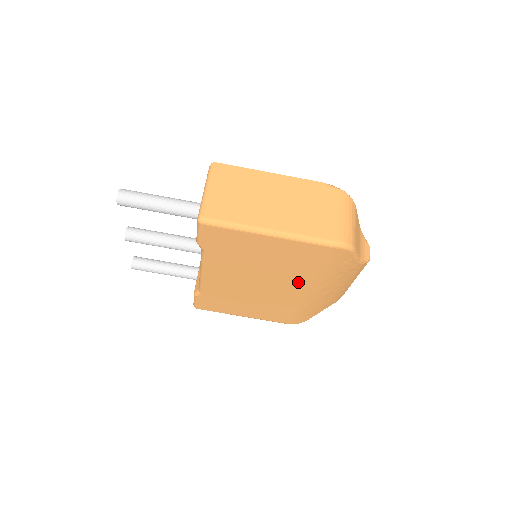
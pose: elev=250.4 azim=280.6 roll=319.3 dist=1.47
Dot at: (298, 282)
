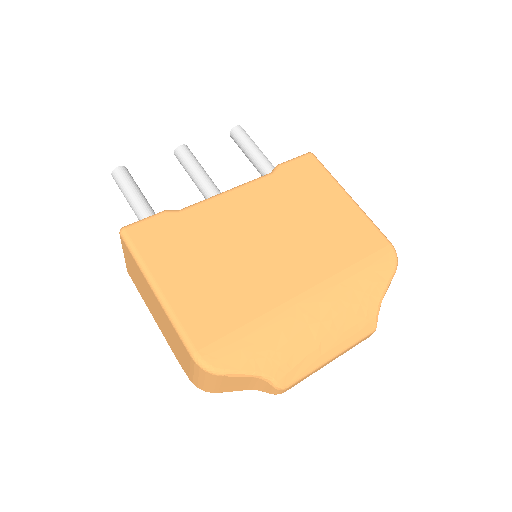
Dot at: (312, 267)
